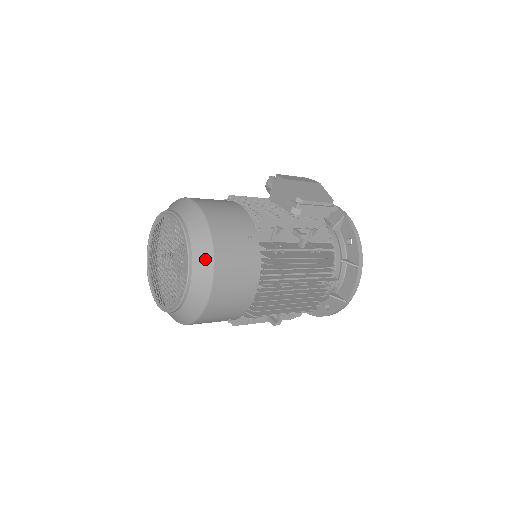
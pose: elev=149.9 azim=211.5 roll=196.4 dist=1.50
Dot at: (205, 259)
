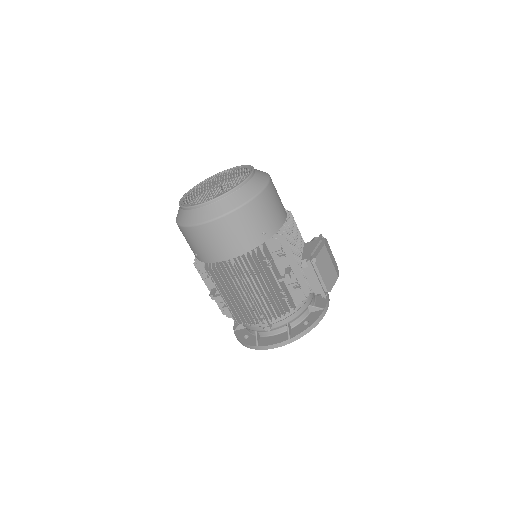
Dot at: (231, 205)
